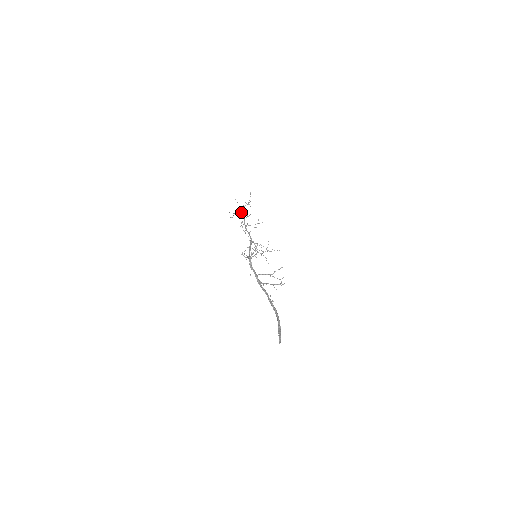
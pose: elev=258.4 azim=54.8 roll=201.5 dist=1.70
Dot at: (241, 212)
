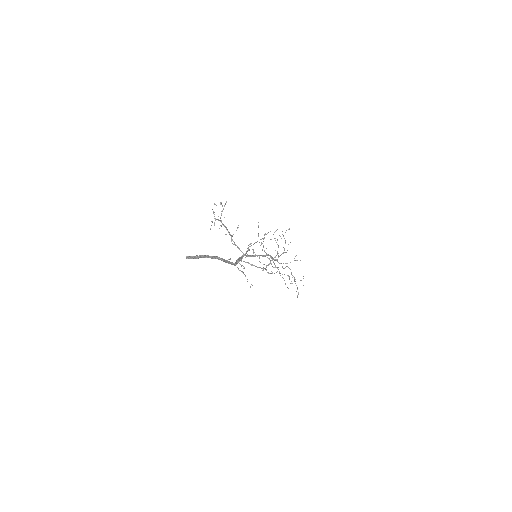
Dot at: occluded
